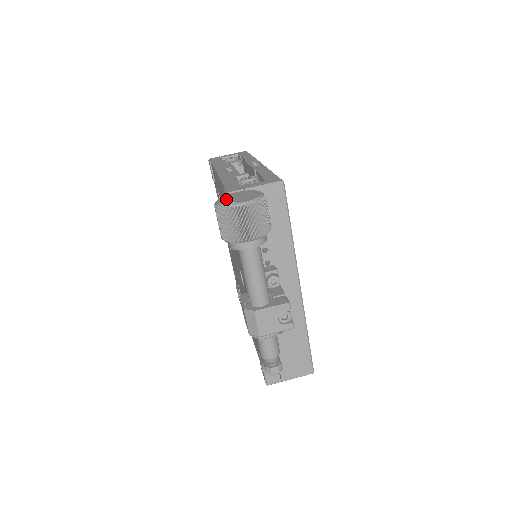
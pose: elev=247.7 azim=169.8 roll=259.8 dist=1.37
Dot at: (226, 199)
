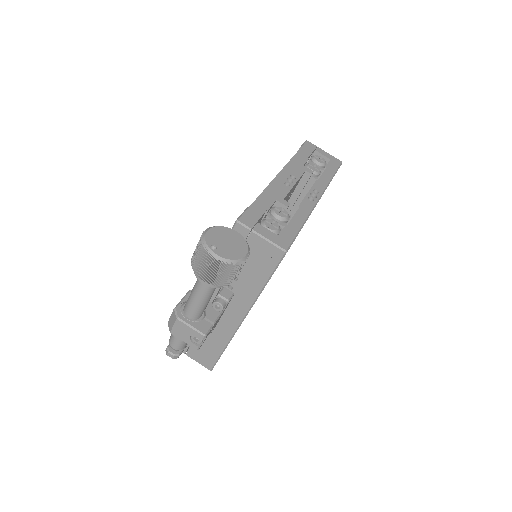
Dot at: (217, 234)
